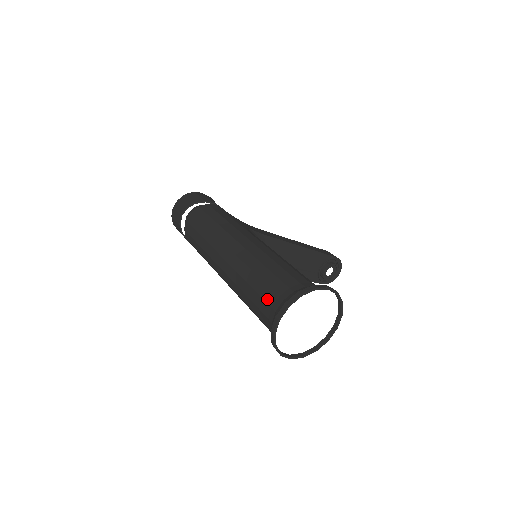
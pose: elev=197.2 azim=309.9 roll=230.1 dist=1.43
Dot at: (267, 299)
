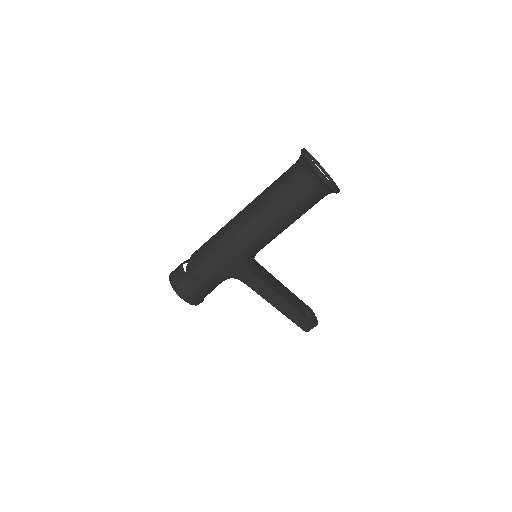
Dot at: (289, 170)
